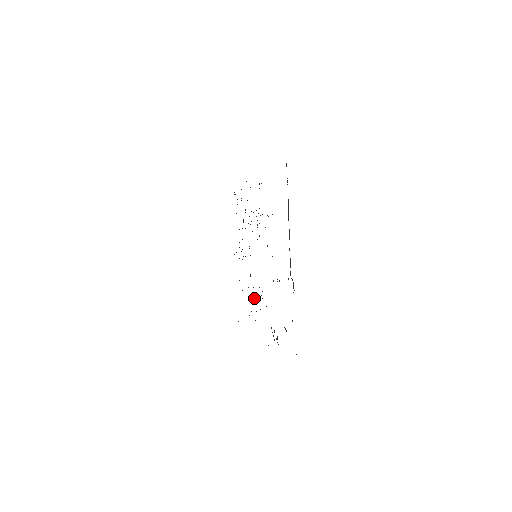
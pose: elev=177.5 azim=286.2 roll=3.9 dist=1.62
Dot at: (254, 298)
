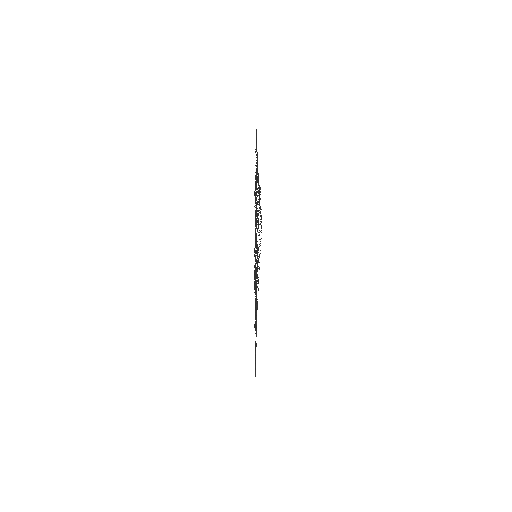
Dot at: occluded
